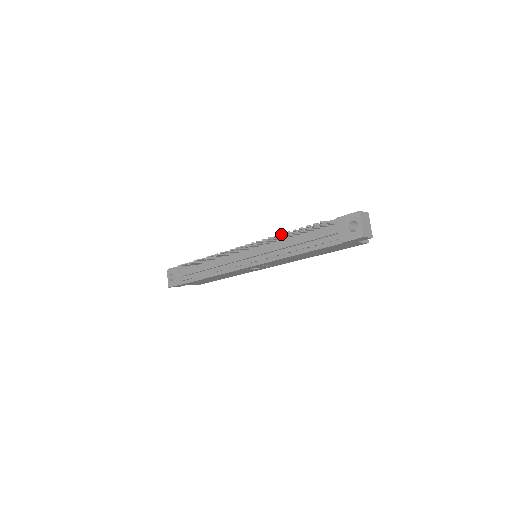
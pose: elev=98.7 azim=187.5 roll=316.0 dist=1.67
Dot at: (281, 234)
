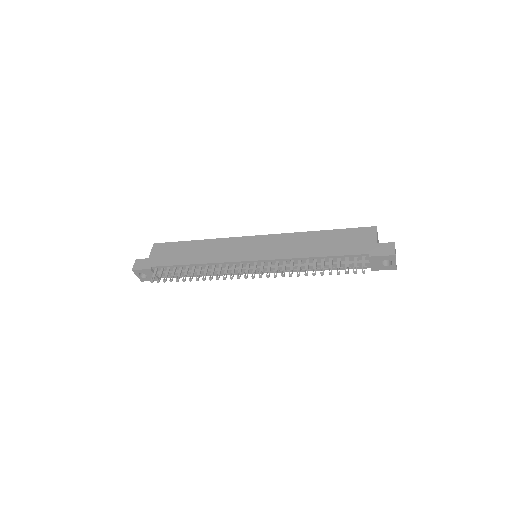
Dot at: occluded
